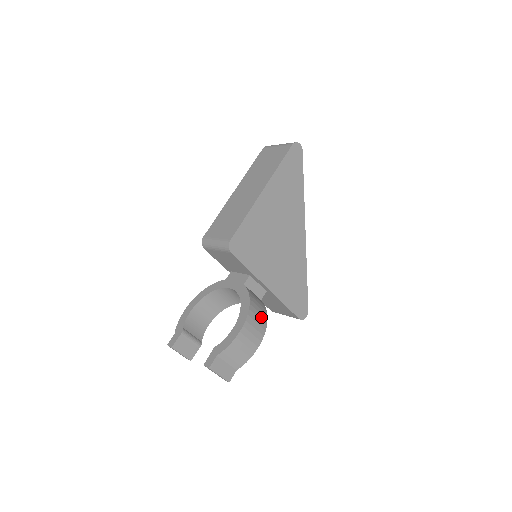
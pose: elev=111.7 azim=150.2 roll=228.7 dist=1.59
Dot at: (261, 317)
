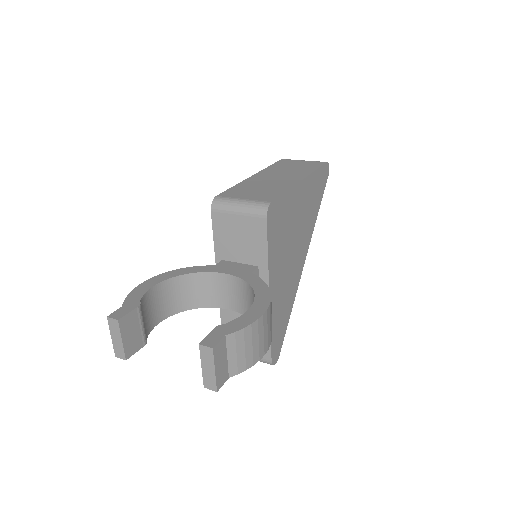
Dot at: occluded
